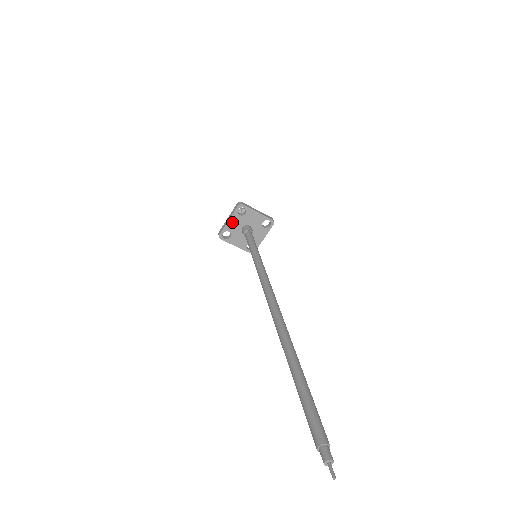
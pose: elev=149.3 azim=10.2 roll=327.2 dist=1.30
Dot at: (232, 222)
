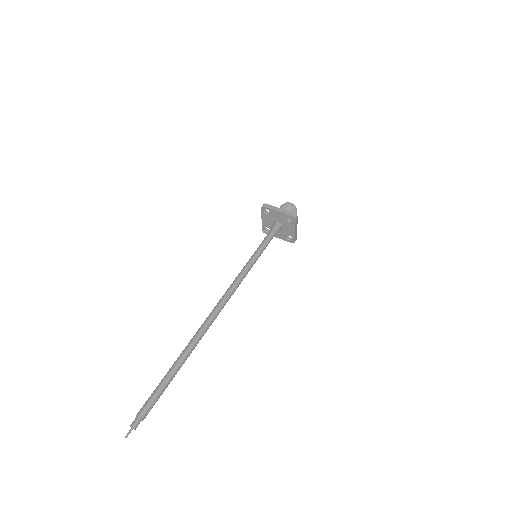
Dot at: (278, 214)
